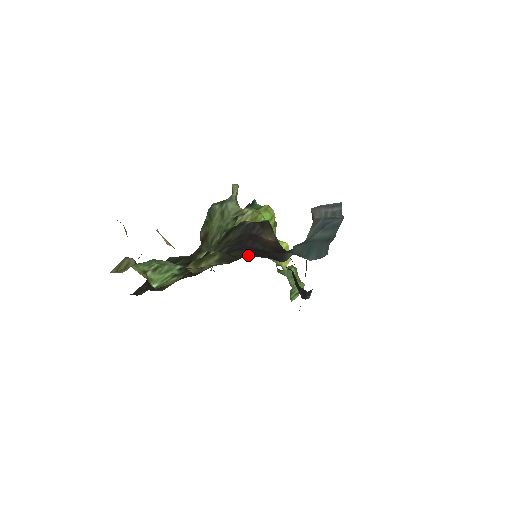
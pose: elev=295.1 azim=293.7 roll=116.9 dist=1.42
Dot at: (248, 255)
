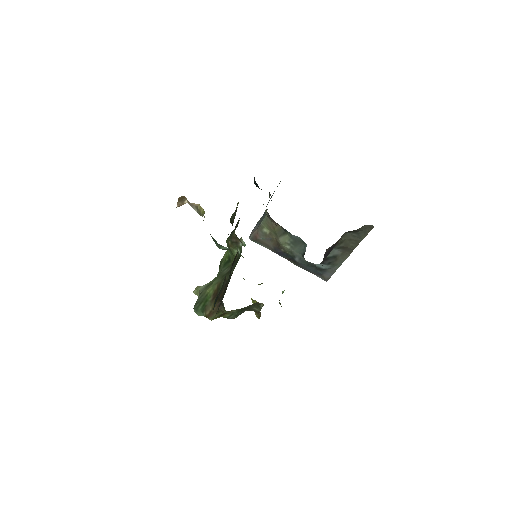
Dot at: occluded
